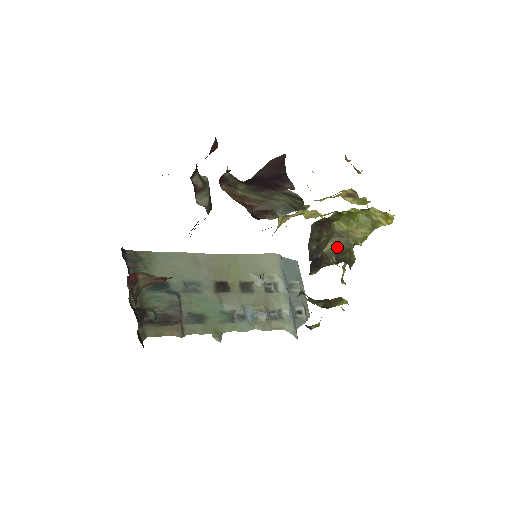
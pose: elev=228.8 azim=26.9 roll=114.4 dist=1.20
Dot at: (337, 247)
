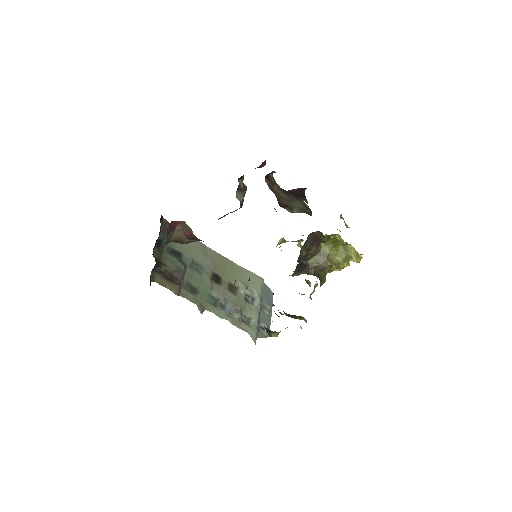
Dot at: (318, 263)
